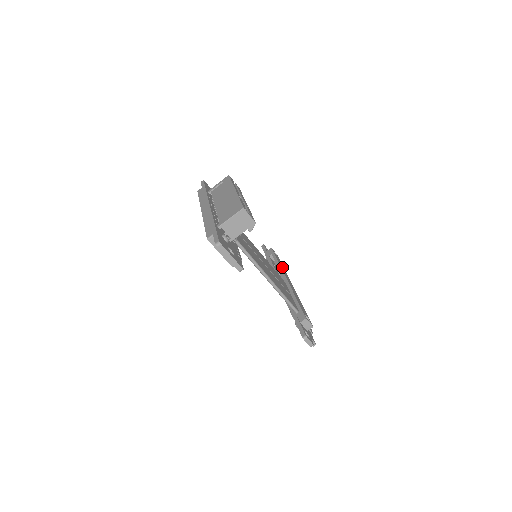
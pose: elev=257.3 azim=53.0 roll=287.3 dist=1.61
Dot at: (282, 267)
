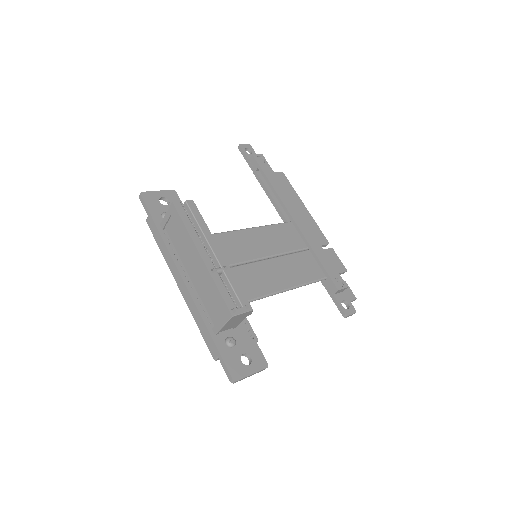
Dot at: (279, 188)
